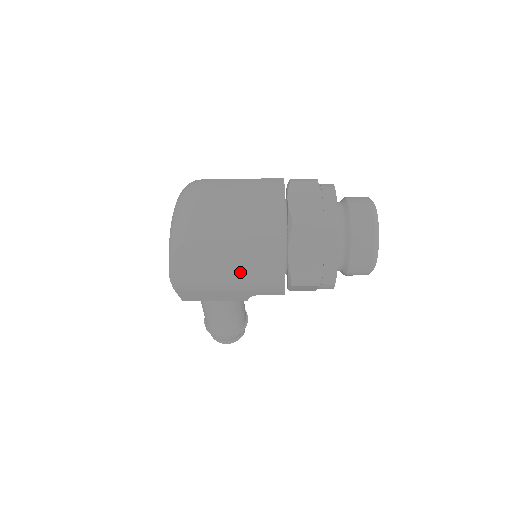
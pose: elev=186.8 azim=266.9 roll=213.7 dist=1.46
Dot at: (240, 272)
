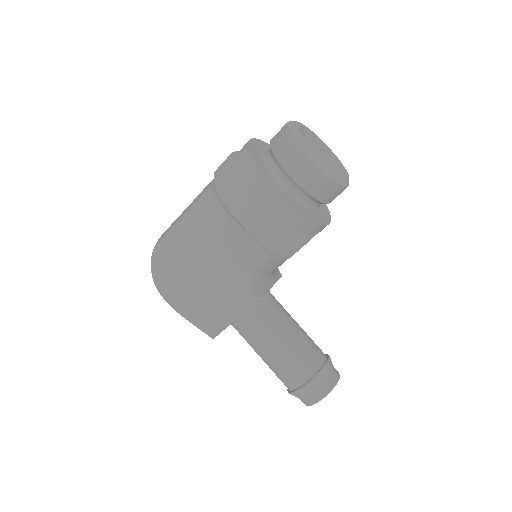
Dot at: (200, 248)
